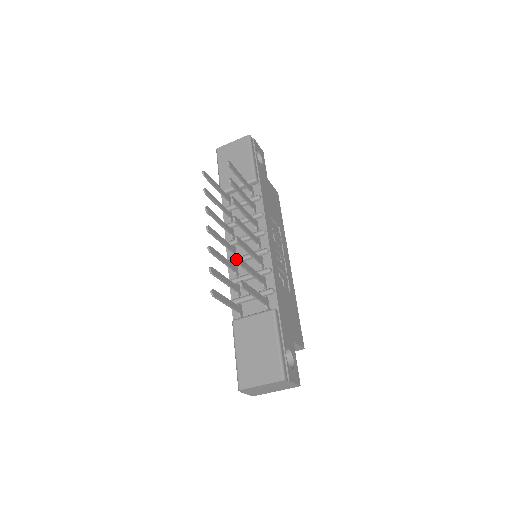
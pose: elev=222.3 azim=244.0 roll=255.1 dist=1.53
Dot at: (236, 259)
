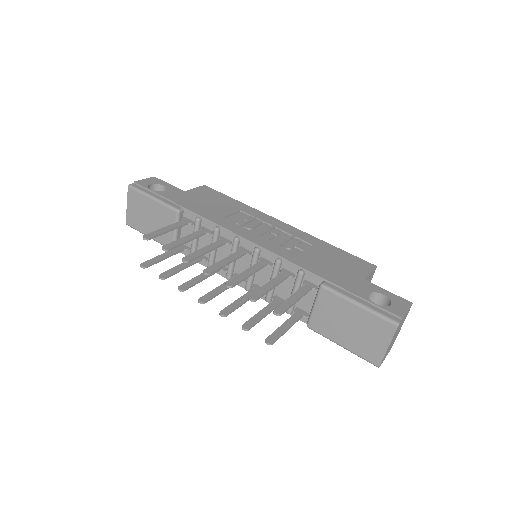
Dot at: (248, 282)
